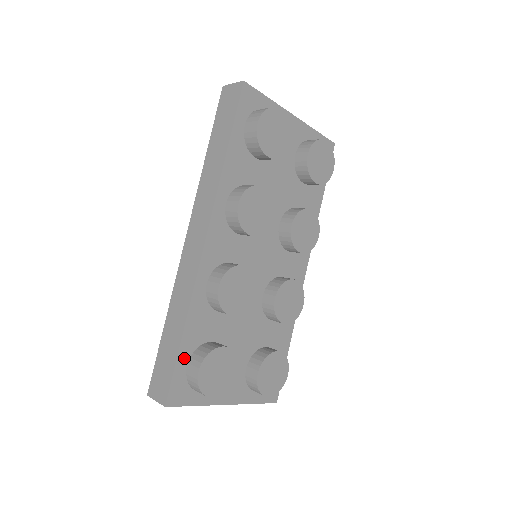
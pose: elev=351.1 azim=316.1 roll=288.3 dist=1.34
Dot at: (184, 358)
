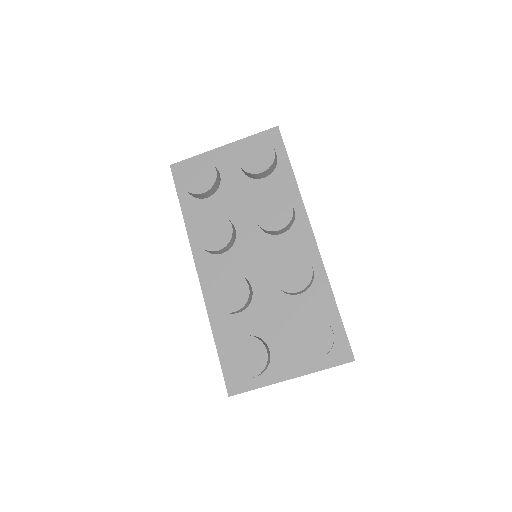
Dot at: (225, 357)
